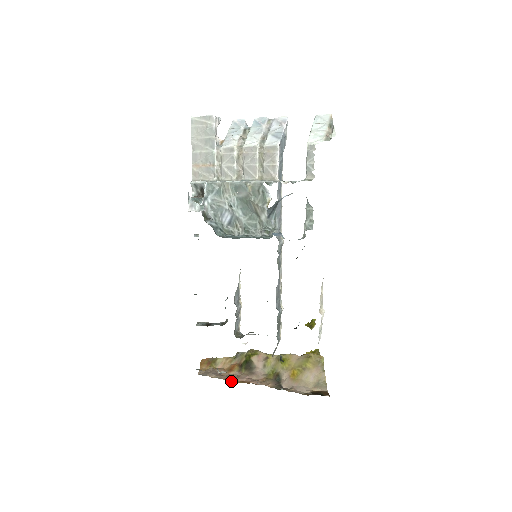
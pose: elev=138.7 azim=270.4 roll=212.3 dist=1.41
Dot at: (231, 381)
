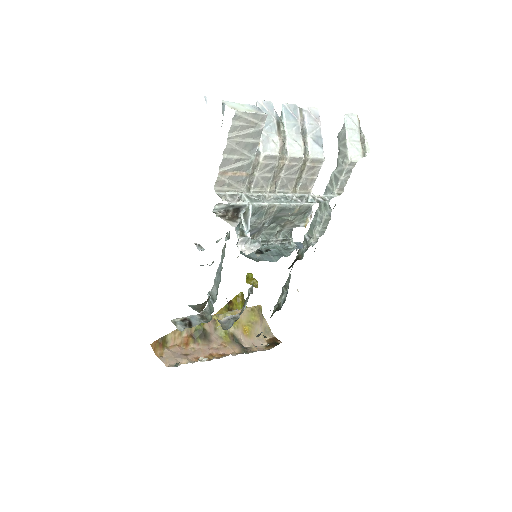
Dot at: occluded
